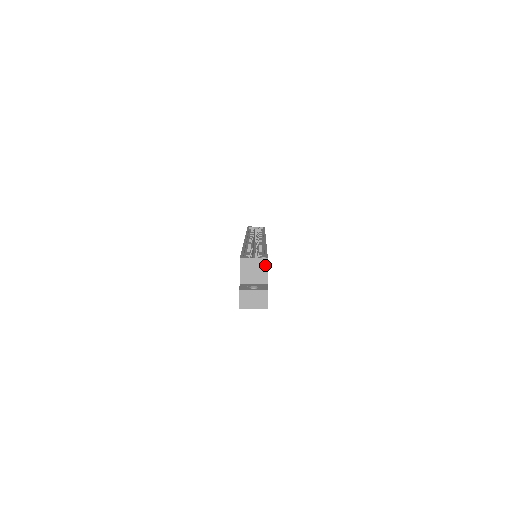
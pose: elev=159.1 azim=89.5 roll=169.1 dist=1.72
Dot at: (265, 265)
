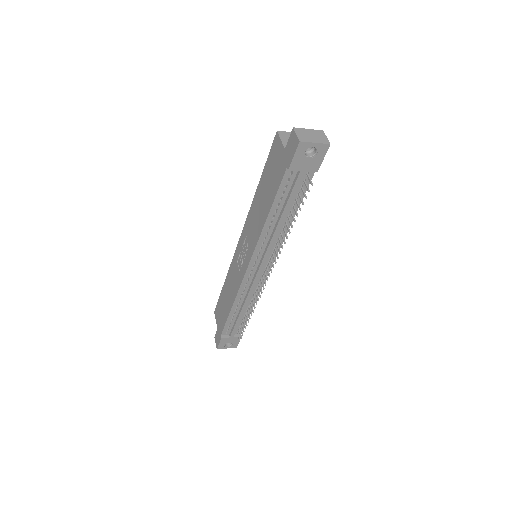
Dot at: occluded
